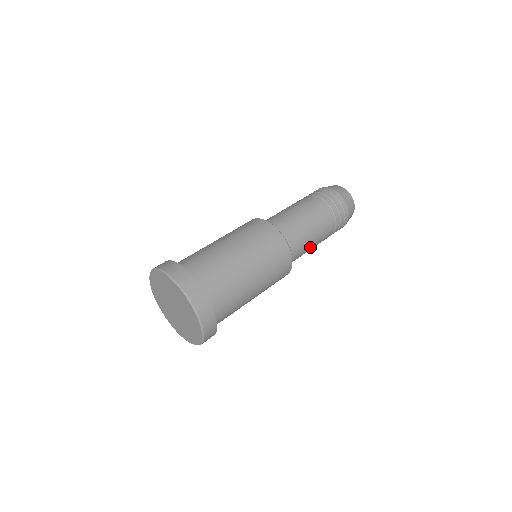
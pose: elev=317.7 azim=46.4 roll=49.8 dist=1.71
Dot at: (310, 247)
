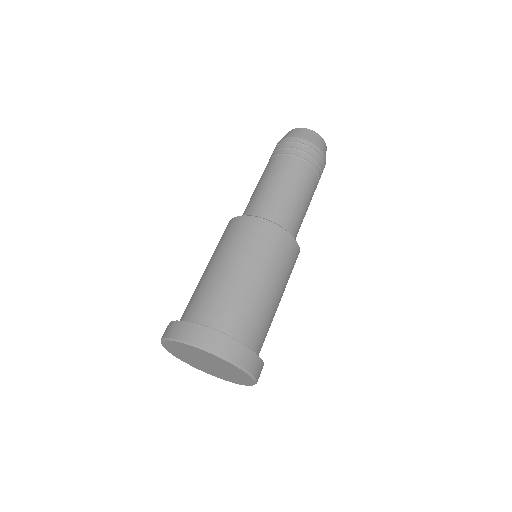
Dot at: (303, 209)
